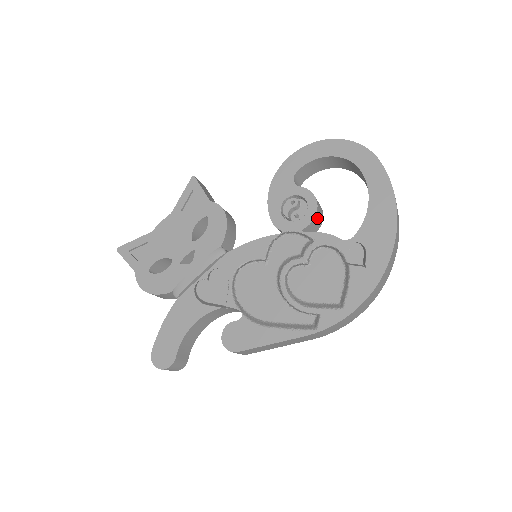
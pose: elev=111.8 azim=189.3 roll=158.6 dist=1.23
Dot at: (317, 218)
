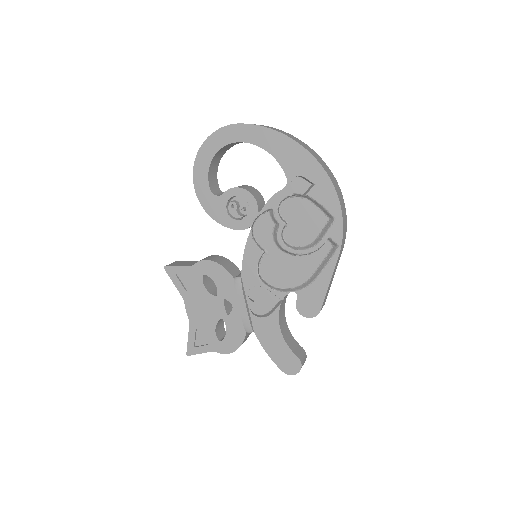
Dot at: (255, 195)
